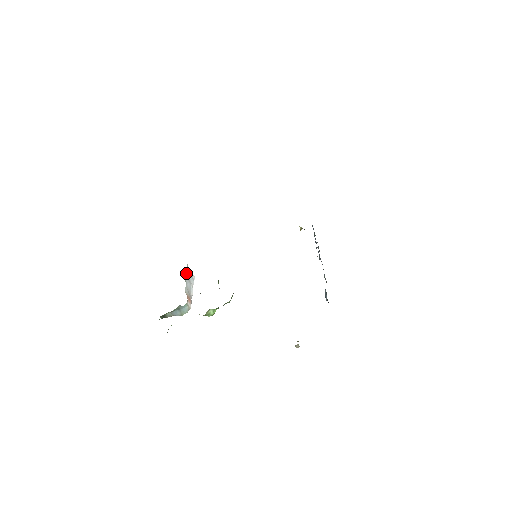
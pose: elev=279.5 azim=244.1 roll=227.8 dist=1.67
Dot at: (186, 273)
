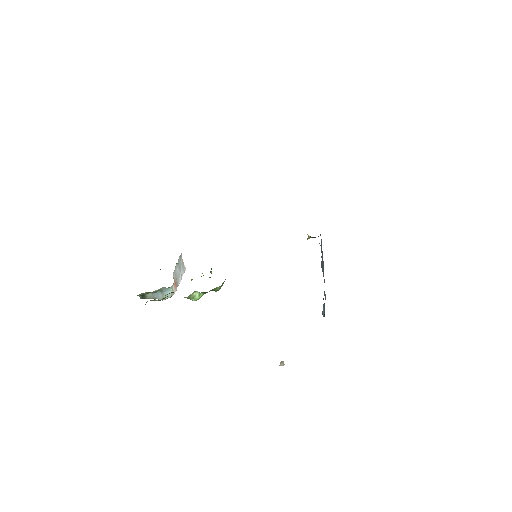
Dot at: (178, 259)
